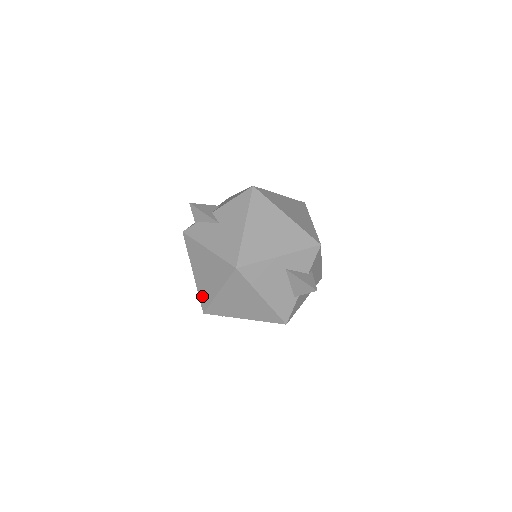
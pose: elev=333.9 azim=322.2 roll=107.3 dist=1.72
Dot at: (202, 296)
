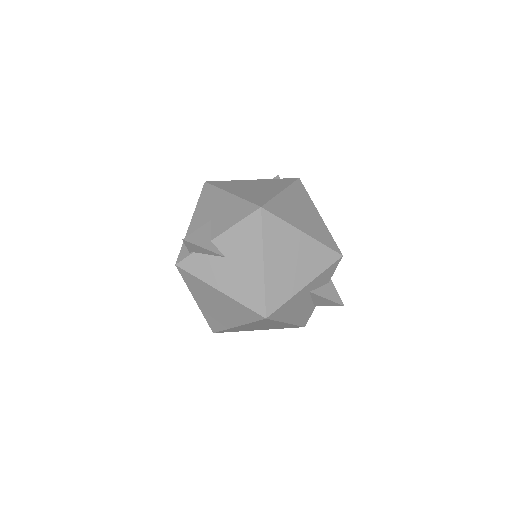
Dot at: (211, 322)
